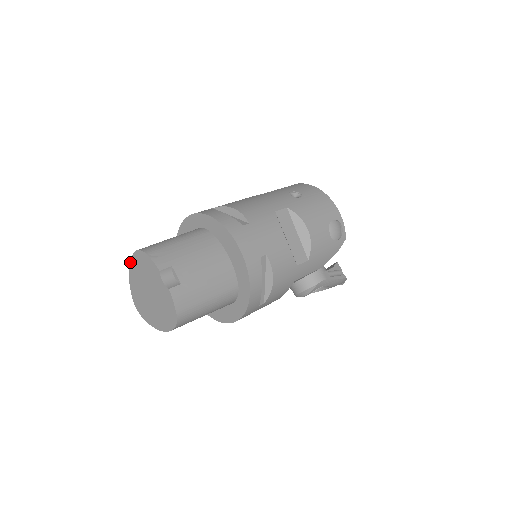
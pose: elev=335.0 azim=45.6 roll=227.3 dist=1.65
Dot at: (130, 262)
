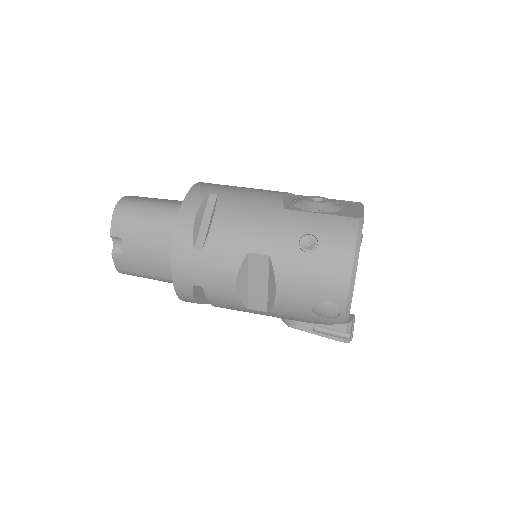
Dot at: occluded
